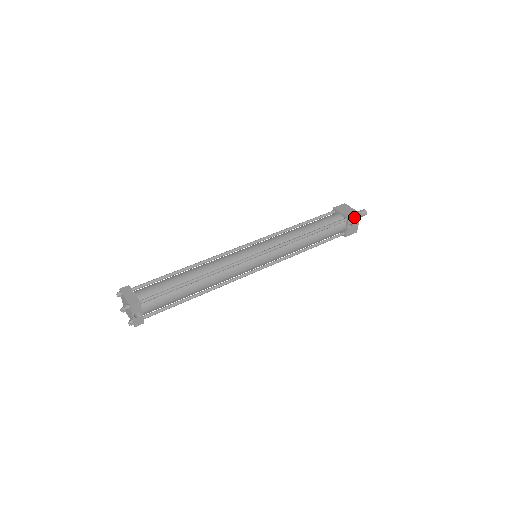
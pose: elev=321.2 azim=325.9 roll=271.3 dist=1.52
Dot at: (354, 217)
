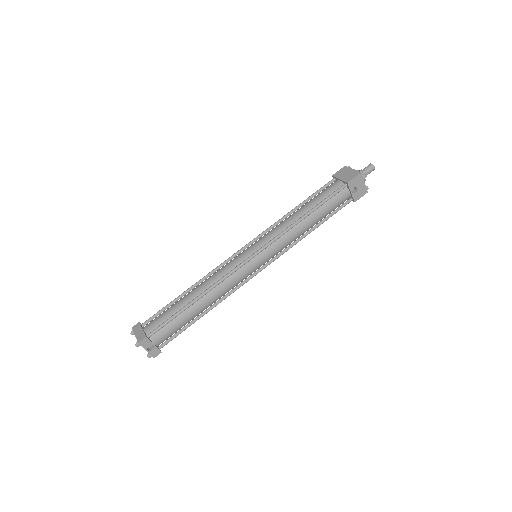
Dot at: (354, 179)
